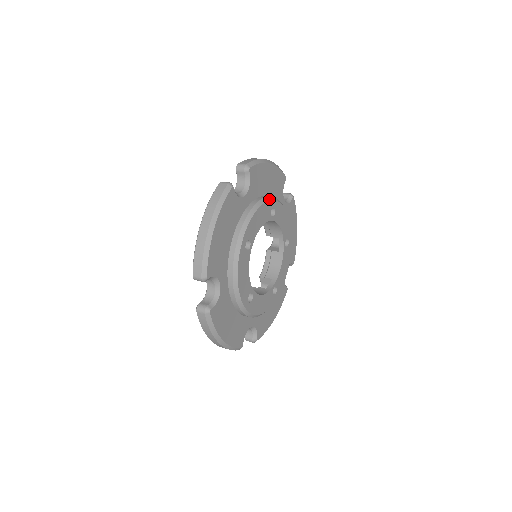
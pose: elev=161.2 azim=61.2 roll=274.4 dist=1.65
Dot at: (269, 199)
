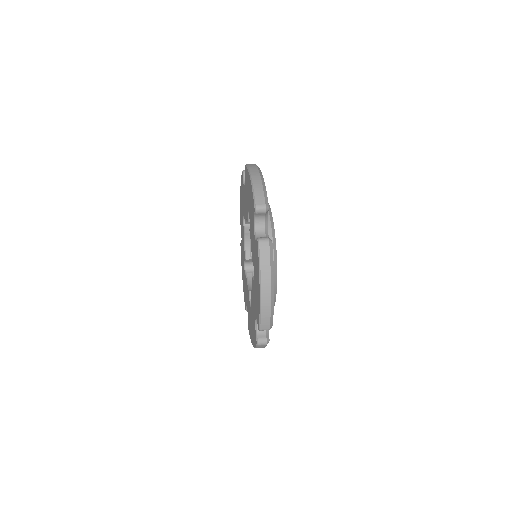
Dot at: occluded
